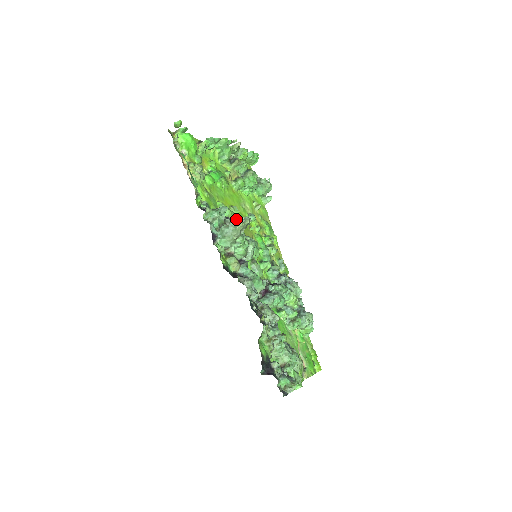
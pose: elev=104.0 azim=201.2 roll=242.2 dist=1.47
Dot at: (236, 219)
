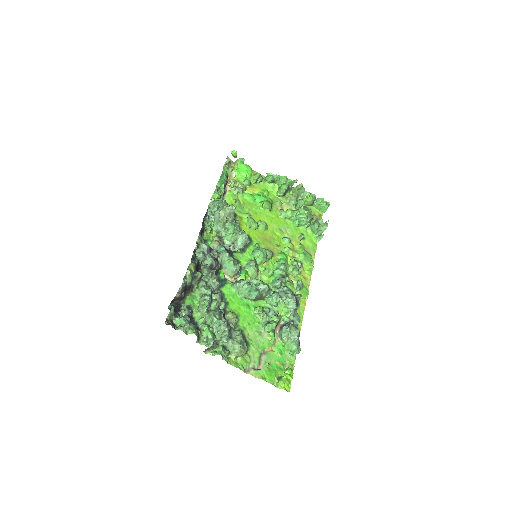
Dot at: occluded
